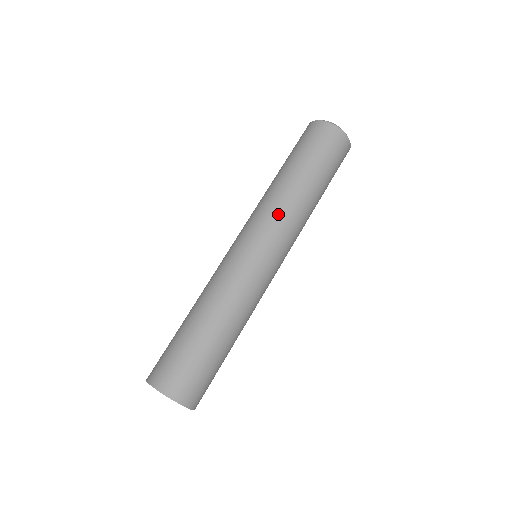
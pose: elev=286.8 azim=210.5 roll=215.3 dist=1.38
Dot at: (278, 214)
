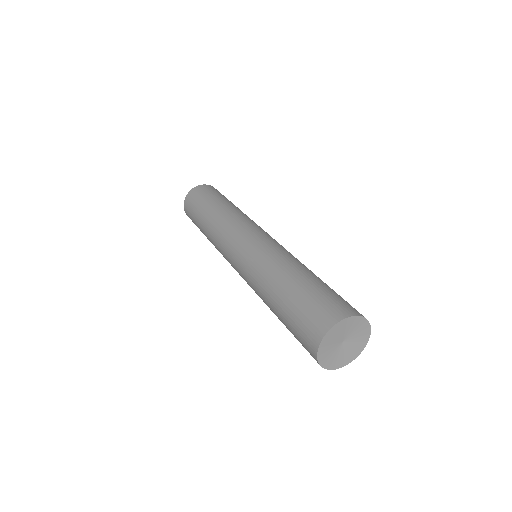
Dot at: occluded
